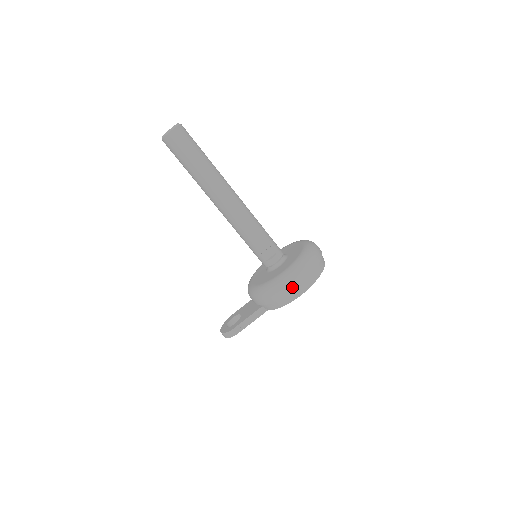
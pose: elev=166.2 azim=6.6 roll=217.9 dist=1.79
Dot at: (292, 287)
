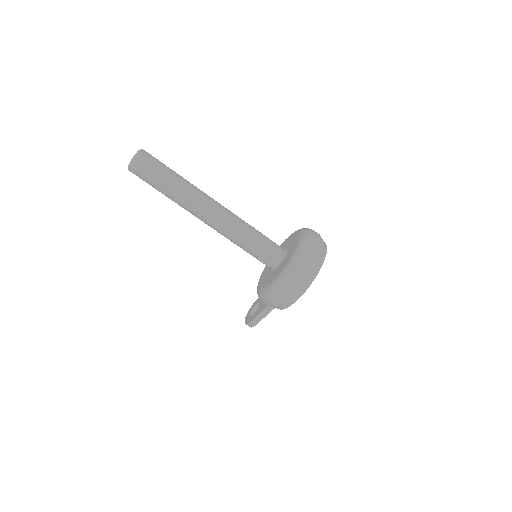
Dot at: (282, 297)
